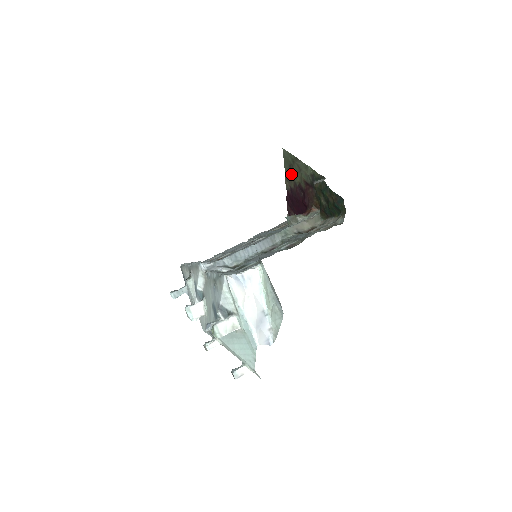
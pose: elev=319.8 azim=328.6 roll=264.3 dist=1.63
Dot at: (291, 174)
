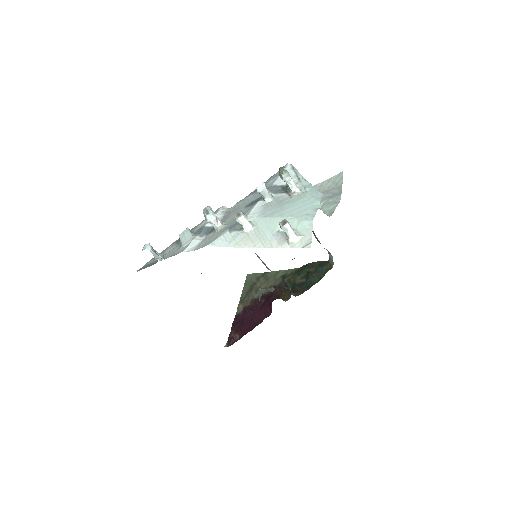
Dot at: (250, 293)
